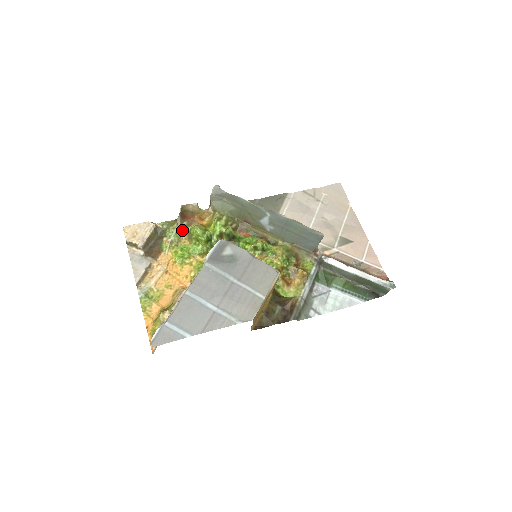
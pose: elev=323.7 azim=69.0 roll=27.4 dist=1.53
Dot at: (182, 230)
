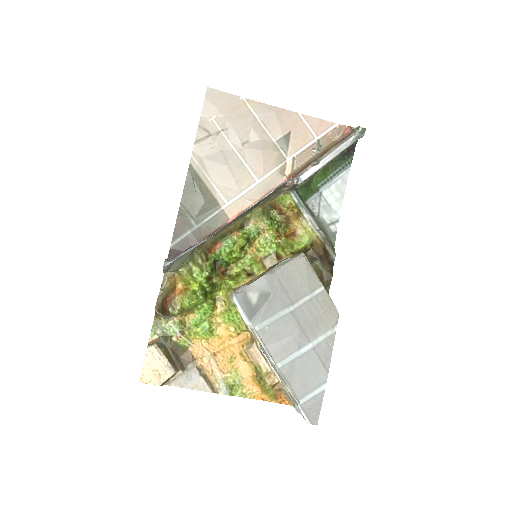
Dot at: (175, 316)
